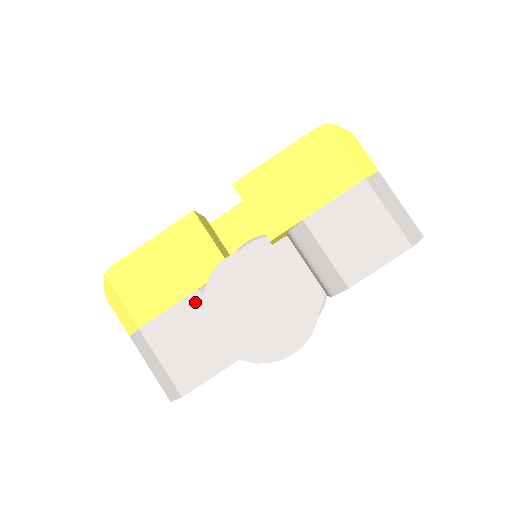
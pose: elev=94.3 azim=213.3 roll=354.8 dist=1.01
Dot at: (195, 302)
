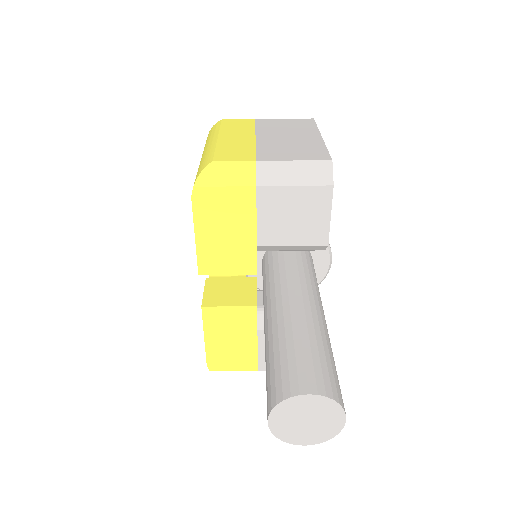
Dot at: (264, 336)
